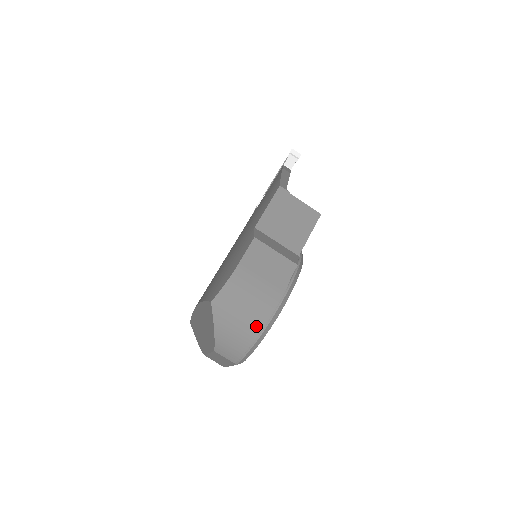
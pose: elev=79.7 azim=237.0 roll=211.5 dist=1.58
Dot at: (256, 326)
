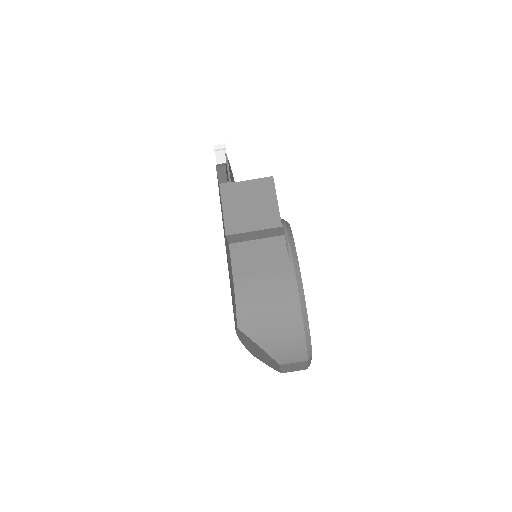
Dot at: (292, 316)
